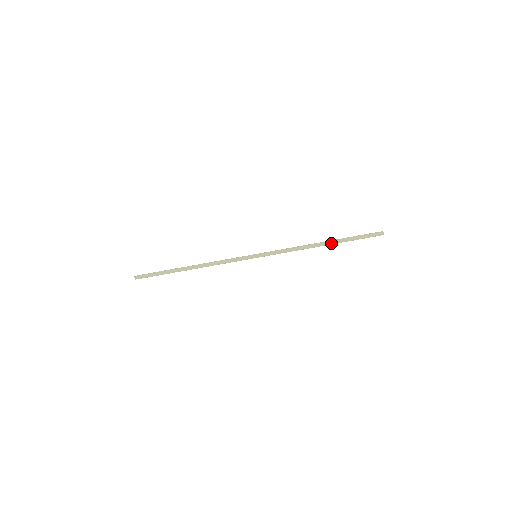
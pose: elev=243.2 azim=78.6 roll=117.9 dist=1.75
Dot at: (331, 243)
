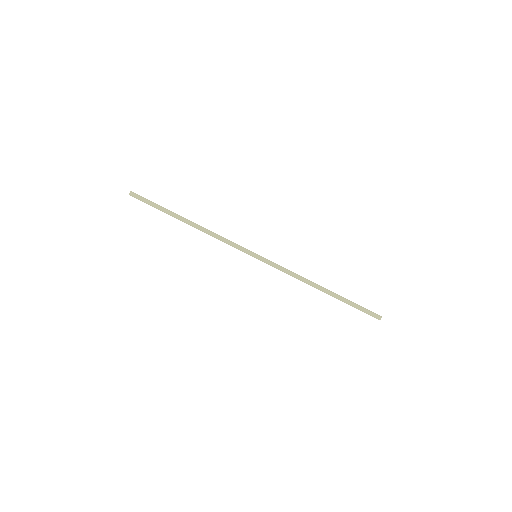
Dot at: (331, 292)
